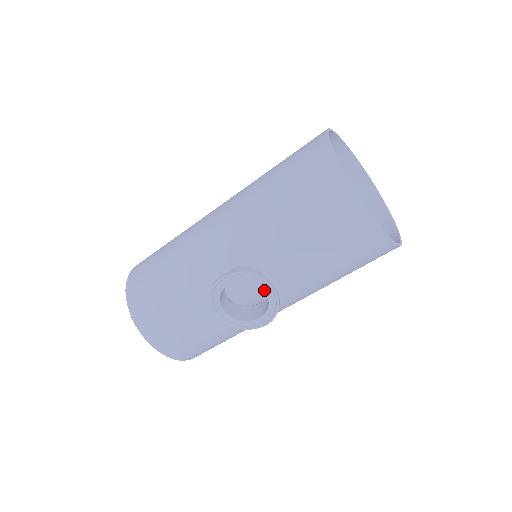
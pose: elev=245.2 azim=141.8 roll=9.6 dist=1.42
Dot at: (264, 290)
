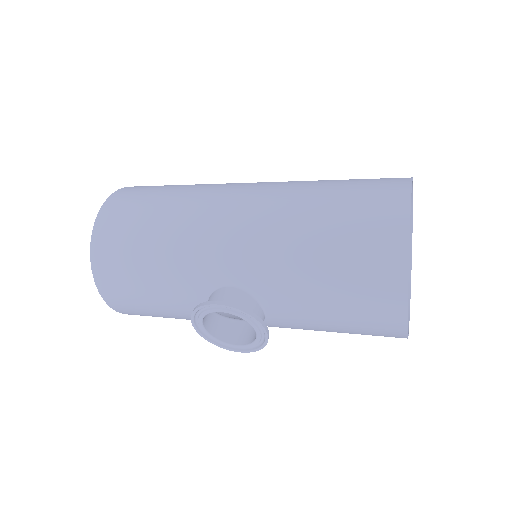
Dot at: (257, 332)
